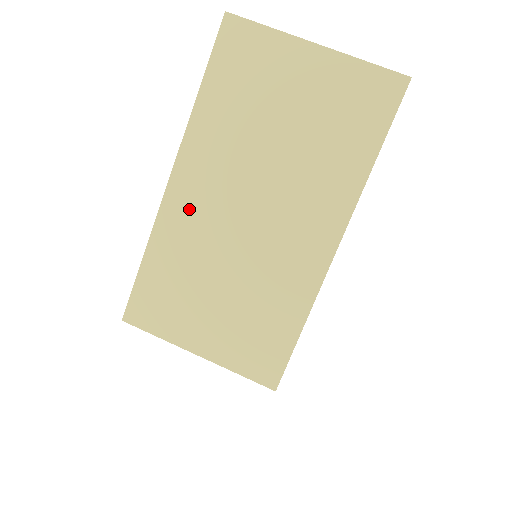
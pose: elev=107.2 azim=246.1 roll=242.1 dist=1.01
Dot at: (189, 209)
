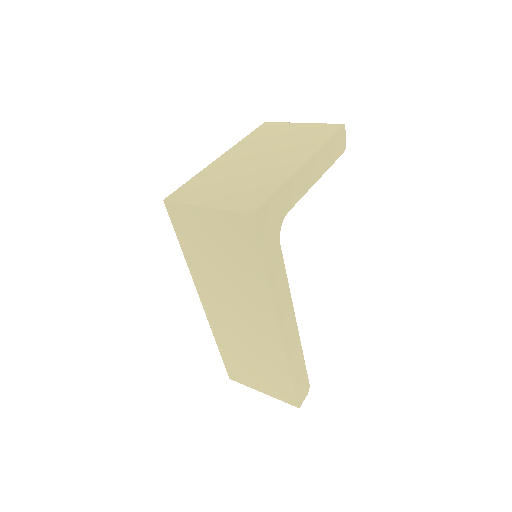
Dot at: (226, 163)
